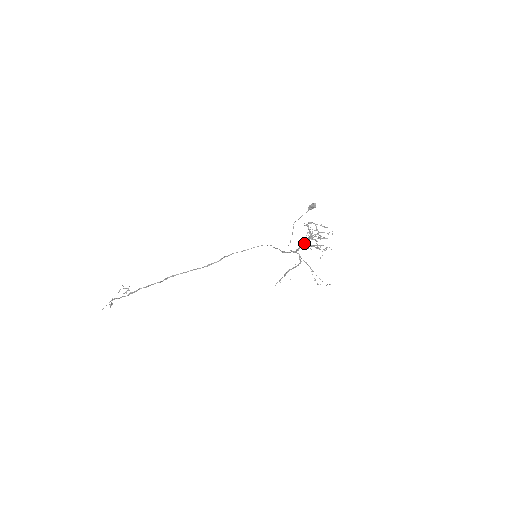
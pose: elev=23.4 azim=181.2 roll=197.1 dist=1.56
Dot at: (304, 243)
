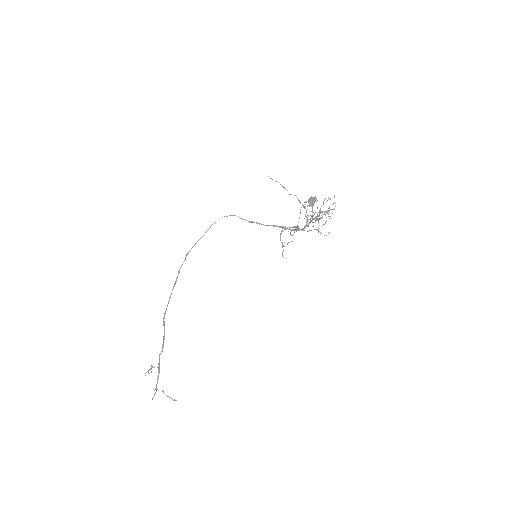
Dot at: (318, 232)
